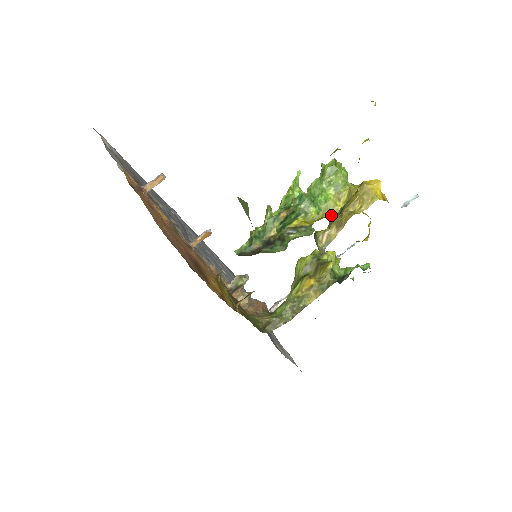
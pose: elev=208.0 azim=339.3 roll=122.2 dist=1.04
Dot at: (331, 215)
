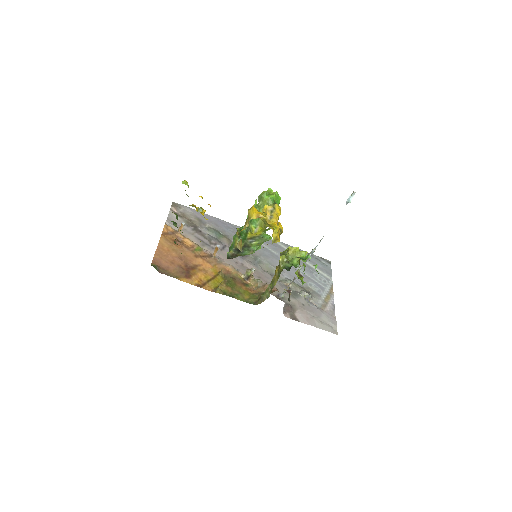
Dot at: (263, 227)
